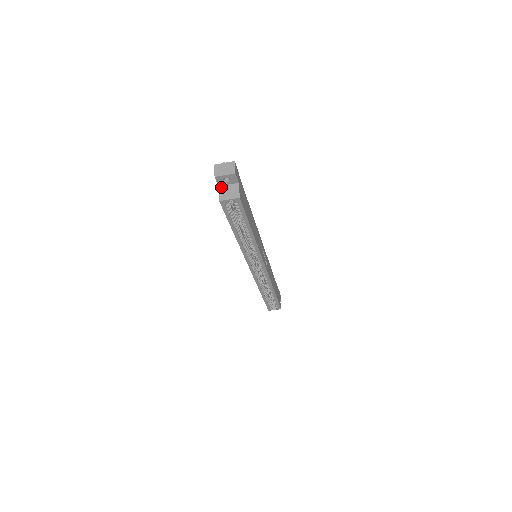
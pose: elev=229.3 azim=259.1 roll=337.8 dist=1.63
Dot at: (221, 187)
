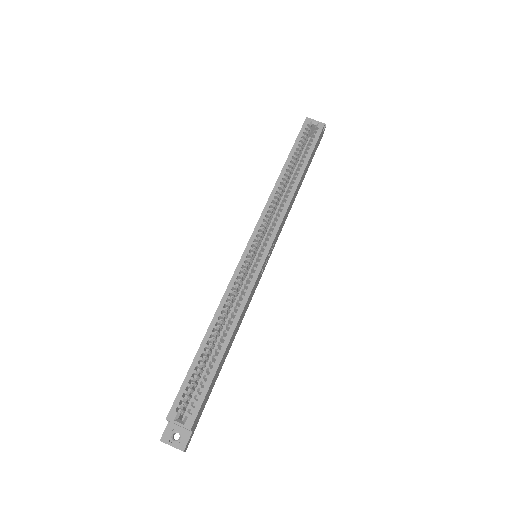
Dot at: occluded
